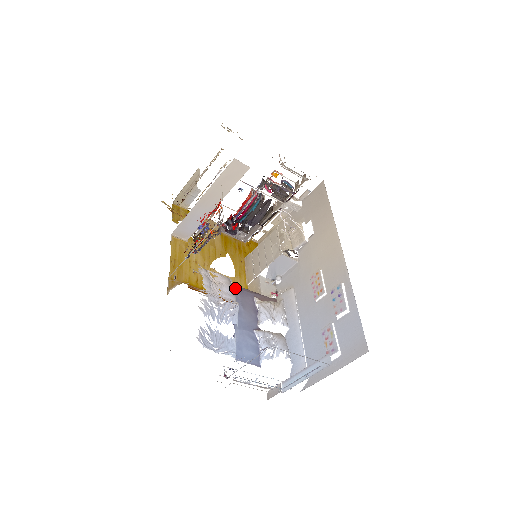
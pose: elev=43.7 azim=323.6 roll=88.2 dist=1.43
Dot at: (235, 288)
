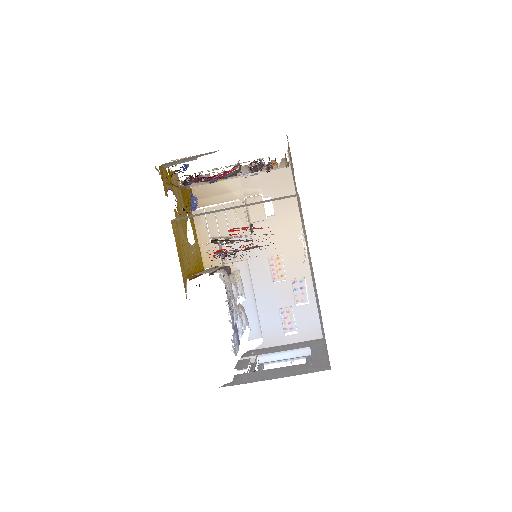
Dot at: (223, 275)
